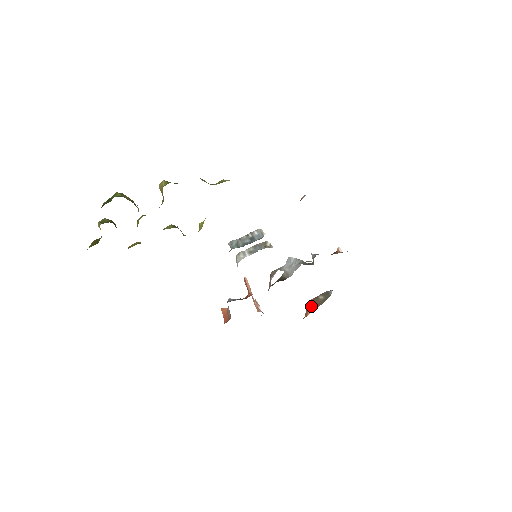
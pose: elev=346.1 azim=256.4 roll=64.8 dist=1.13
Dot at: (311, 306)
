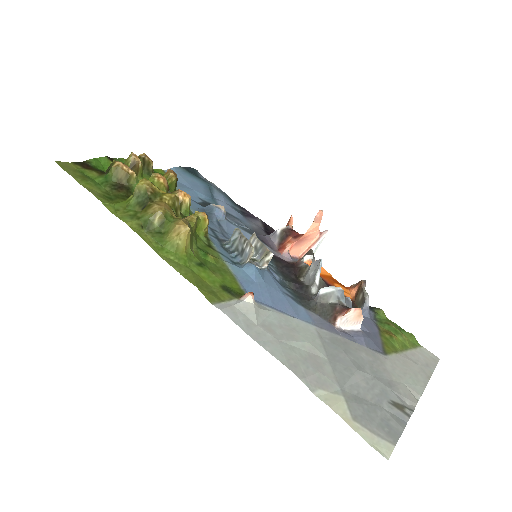
Dot at: (357, 287)
